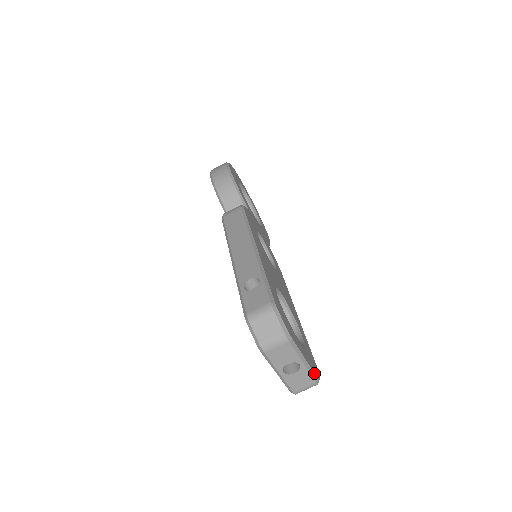
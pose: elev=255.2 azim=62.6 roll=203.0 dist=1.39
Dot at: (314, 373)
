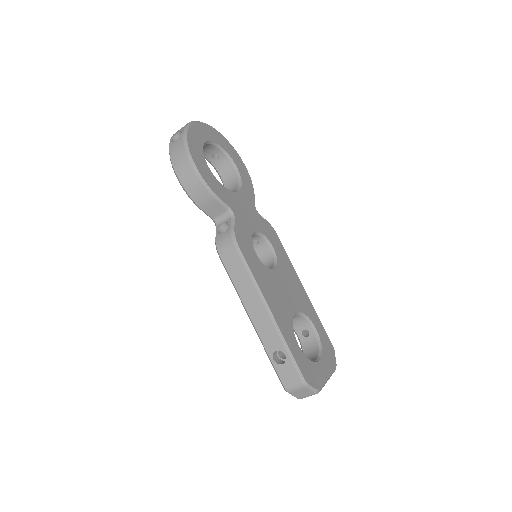
Dot at: (334, 371)
